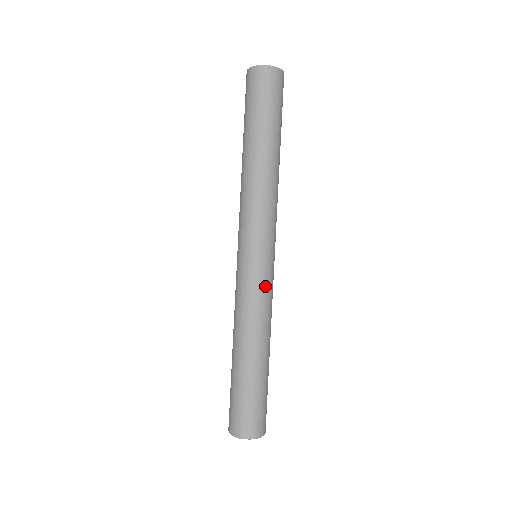
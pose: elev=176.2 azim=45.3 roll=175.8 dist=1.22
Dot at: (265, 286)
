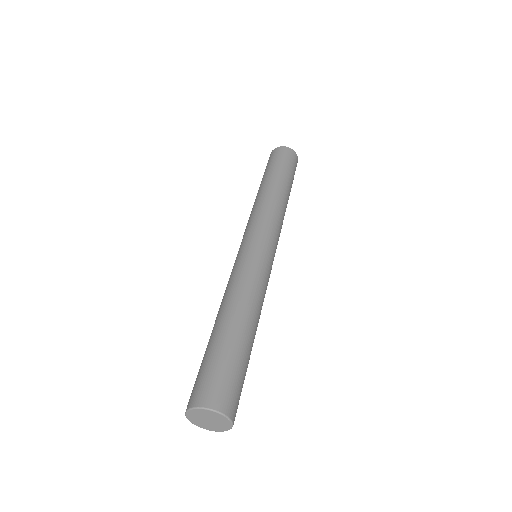
Dot at: (268, 275)
